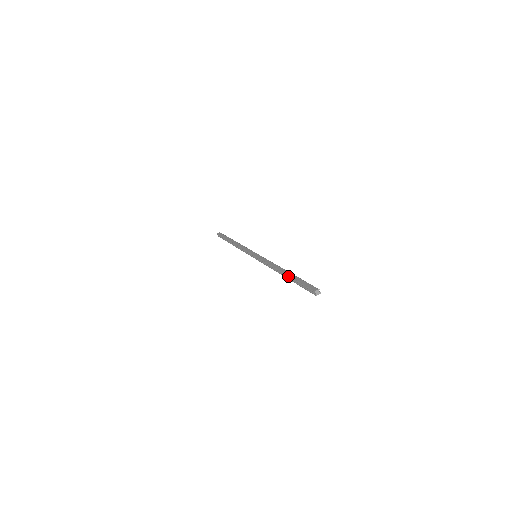
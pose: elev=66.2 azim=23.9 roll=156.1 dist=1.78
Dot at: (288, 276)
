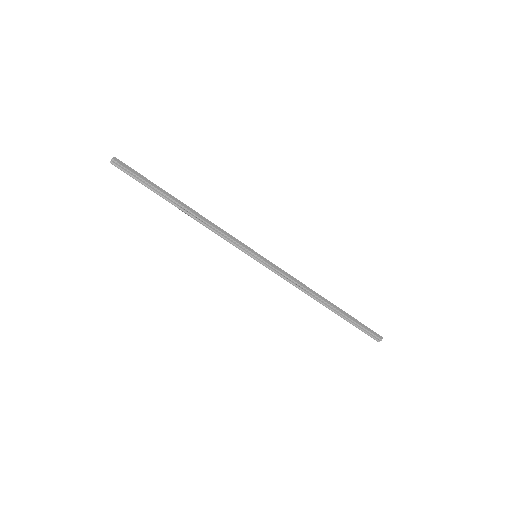
Dot at: (339, 311)
